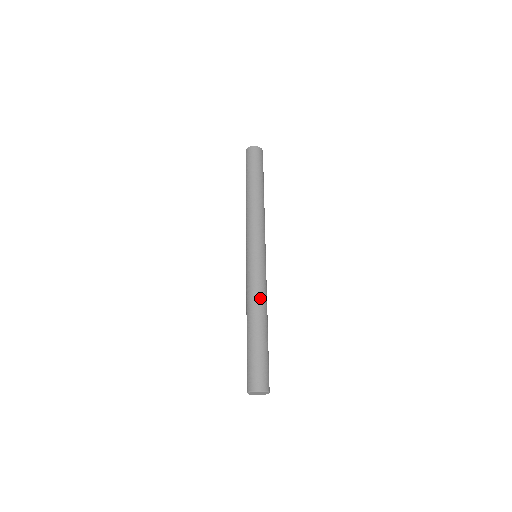
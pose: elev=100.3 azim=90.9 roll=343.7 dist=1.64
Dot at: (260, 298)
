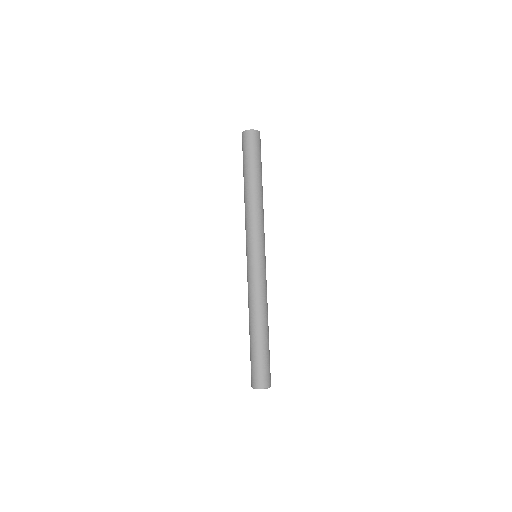
Dot at: (261, 303)
